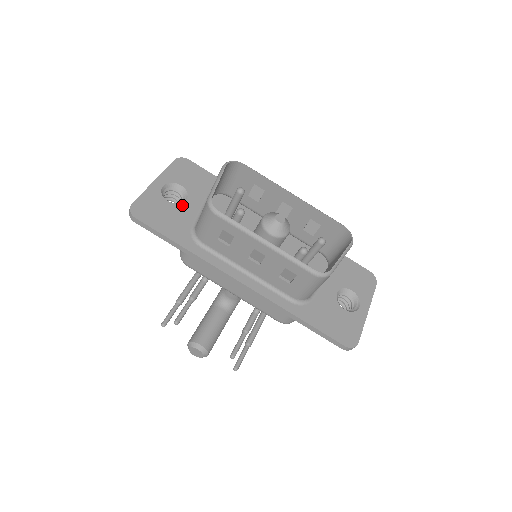
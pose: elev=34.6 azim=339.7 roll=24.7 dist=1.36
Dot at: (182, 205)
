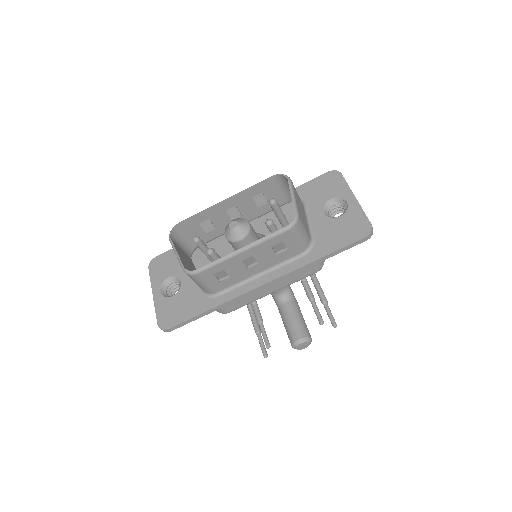
Dot at: (182, 287)
